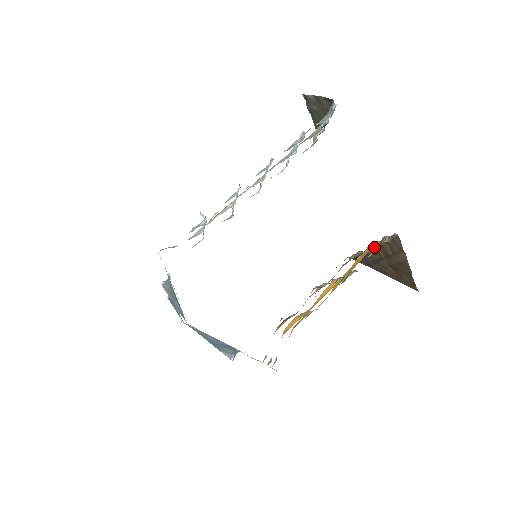
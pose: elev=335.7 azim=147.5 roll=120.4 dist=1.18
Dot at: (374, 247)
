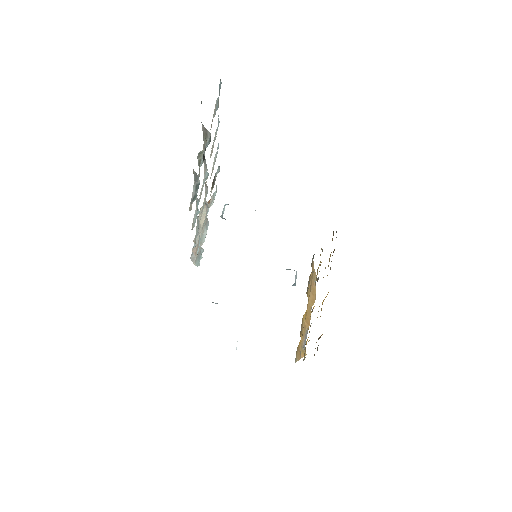
Dot at: occluded
